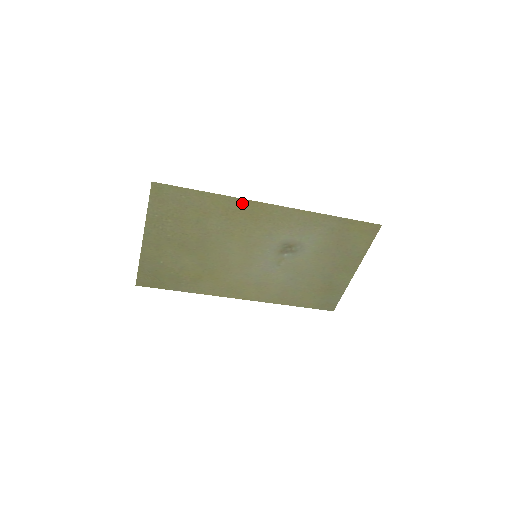
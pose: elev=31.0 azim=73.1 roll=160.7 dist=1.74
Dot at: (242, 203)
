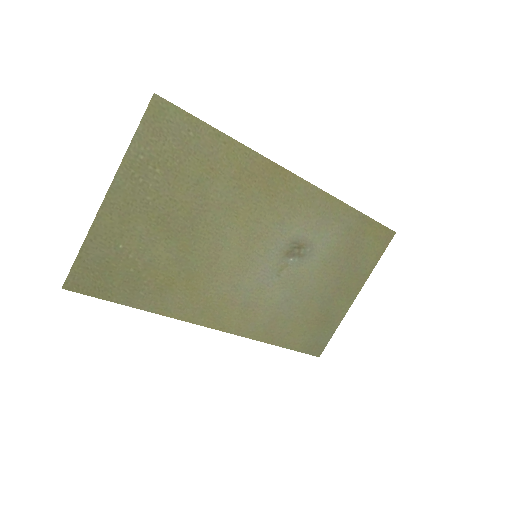
Dot at: (263, 165)
